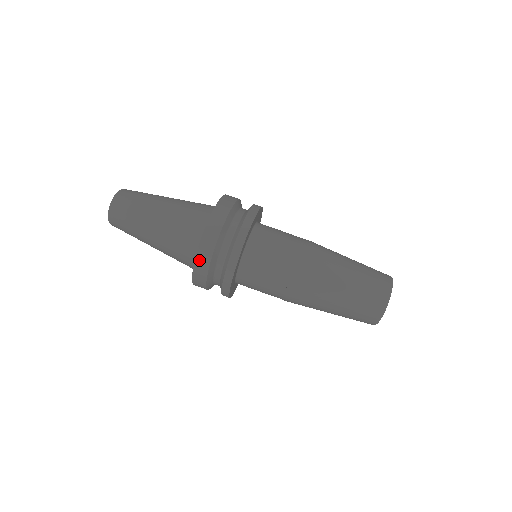
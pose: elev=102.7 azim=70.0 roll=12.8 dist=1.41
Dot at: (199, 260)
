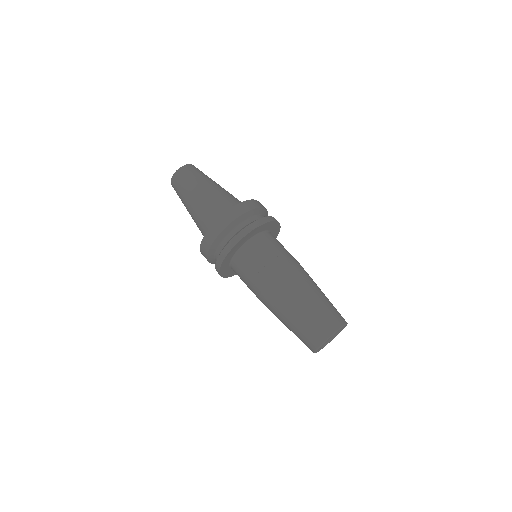
Dot at: (203, 245)
